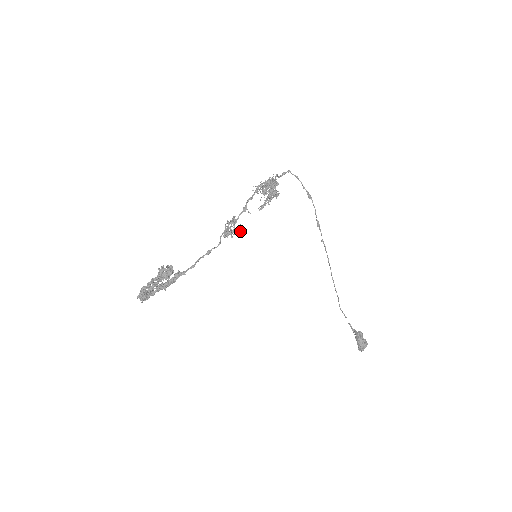
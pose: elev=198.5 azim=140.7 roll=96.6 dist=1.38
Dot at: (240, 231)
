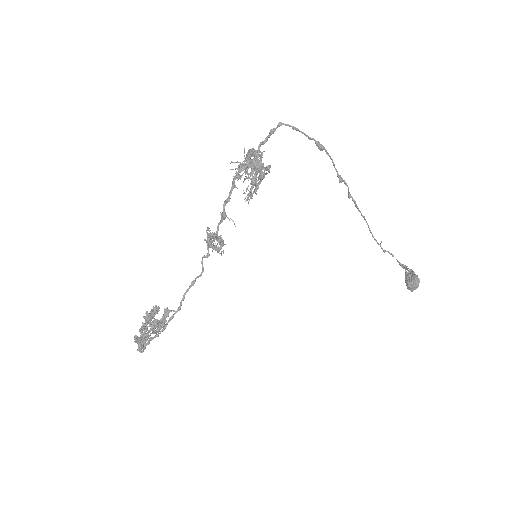
Dot at: occluded
